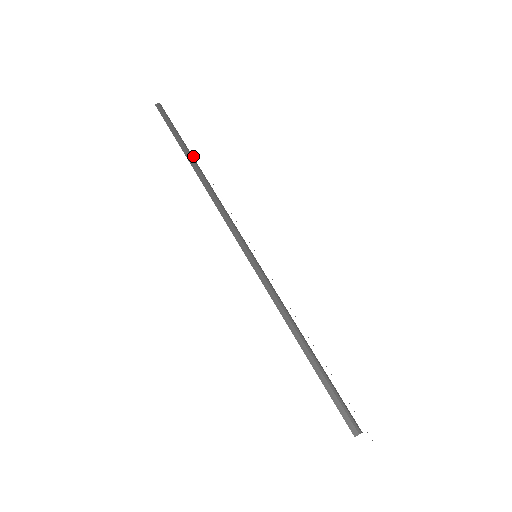
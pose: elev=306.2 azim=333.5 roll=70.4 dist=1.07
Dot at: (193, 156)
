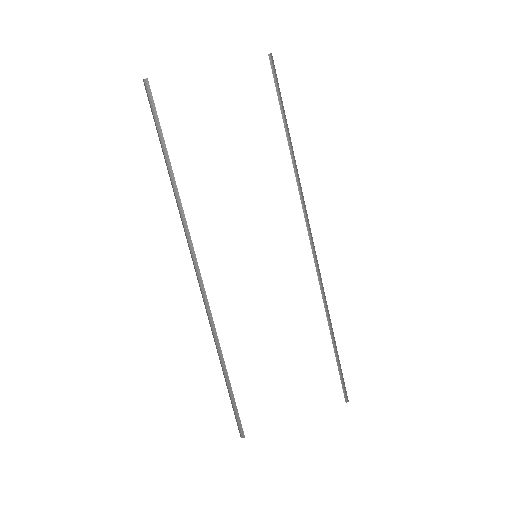
Dot at: (186, 153)
